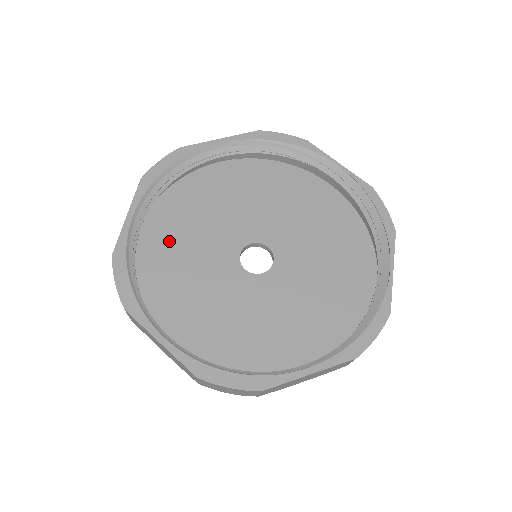
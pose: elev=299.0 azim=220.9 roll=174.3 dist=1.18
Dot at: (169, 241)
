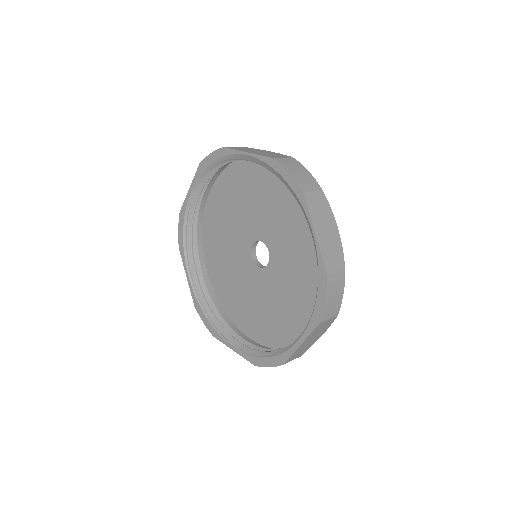
Dot at: (220, 269)
